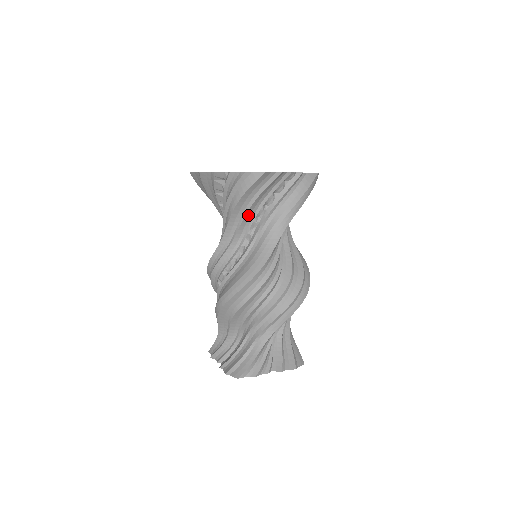
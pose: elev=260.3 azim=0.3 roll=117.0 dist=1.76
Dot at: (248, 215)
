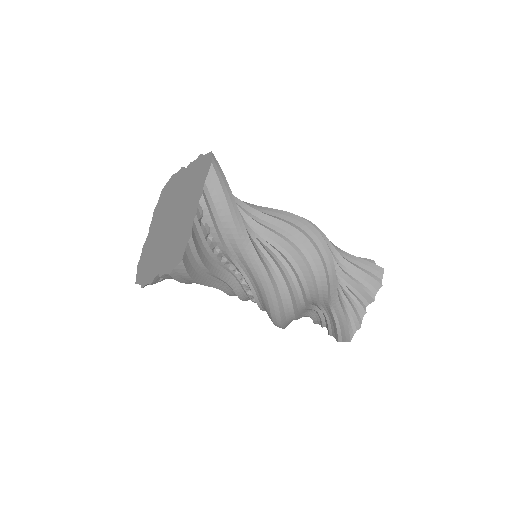
Dot at: (214, 269)
